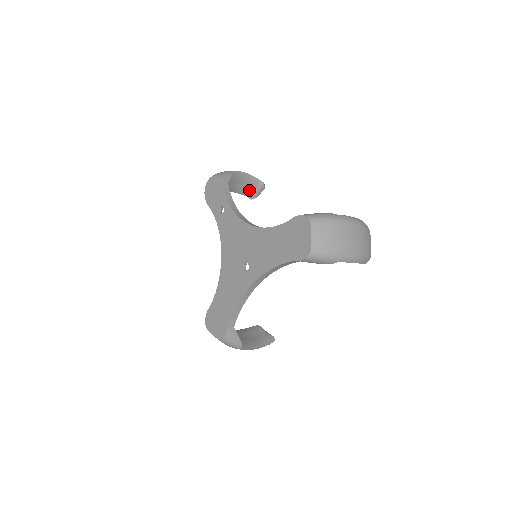
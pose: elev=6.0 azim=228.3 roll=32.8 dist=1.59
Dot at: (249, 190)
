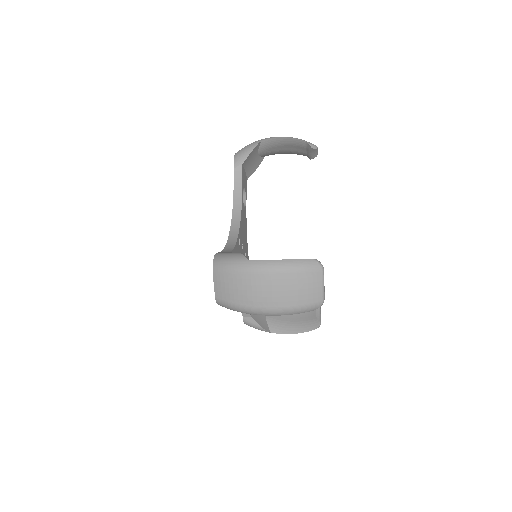
Dot at: (301, 151)
